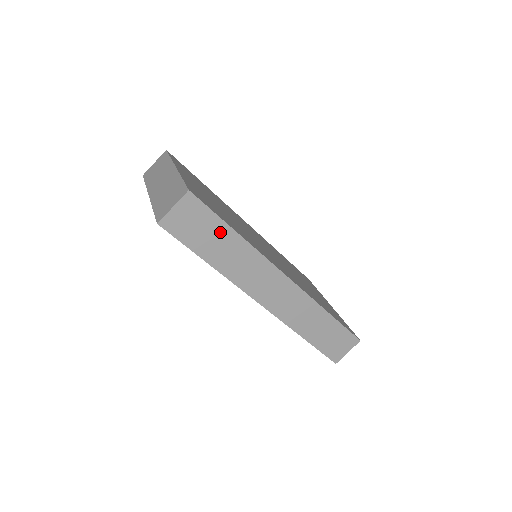
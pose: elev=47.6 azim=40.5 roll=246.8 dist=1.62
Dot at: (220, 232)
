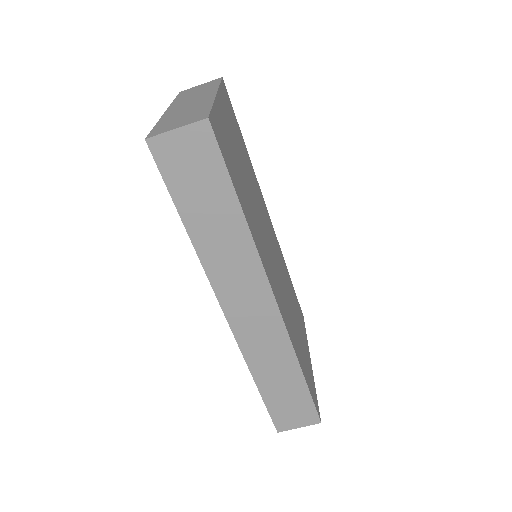
Dot at: (221, 197)
